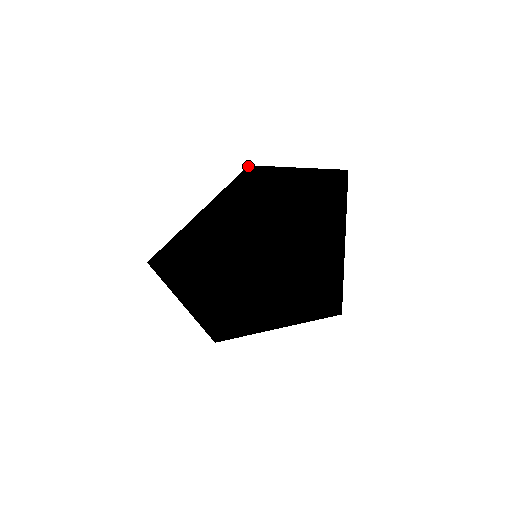
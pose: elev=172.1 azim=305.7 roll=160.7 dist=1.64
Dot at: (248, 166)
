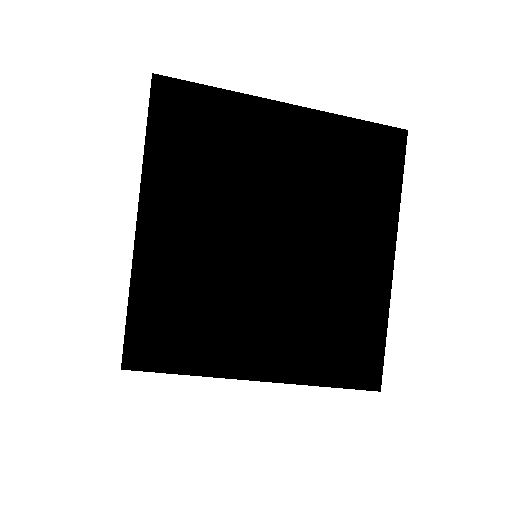
Dot at: occluded
